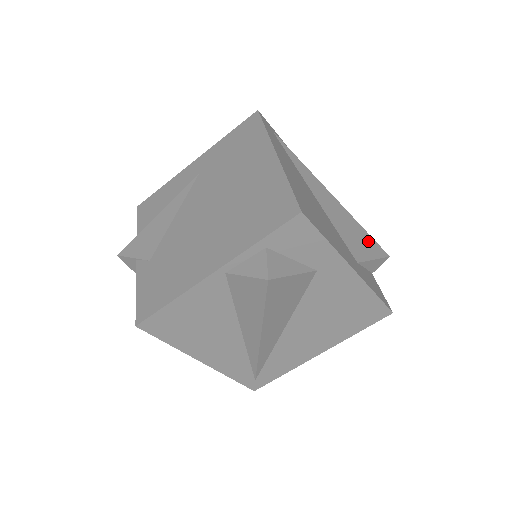
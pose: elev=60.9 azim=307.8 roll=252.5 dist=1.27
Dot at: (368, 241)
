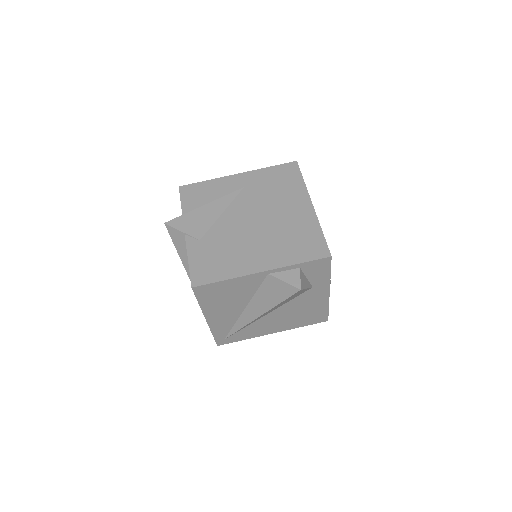
Dot at: occluded
